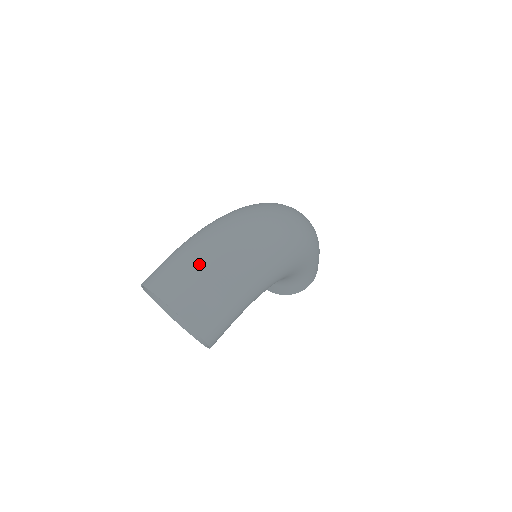
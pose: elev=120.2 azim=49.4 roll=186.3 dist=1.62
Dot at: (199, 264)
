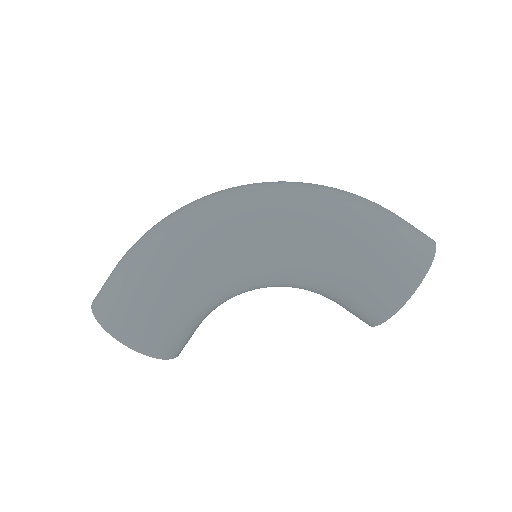
Dot at: occluded
